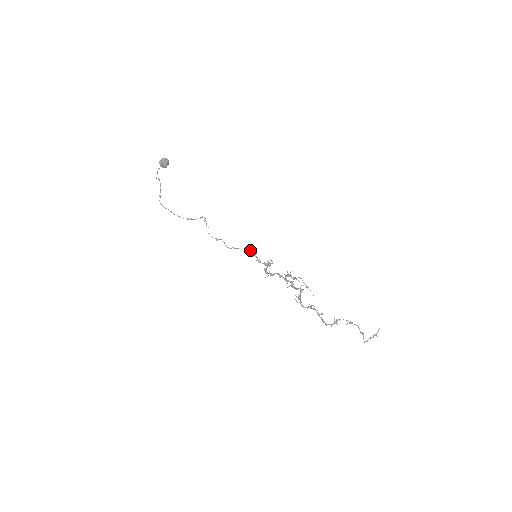
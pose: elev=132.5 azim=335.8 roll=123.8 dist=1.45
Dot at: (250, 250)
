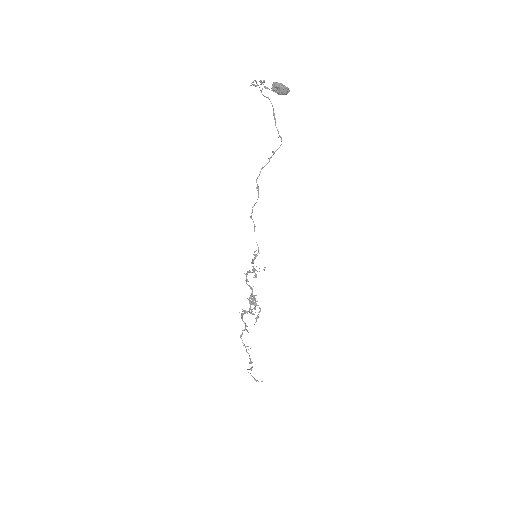
Dot at: occluded
